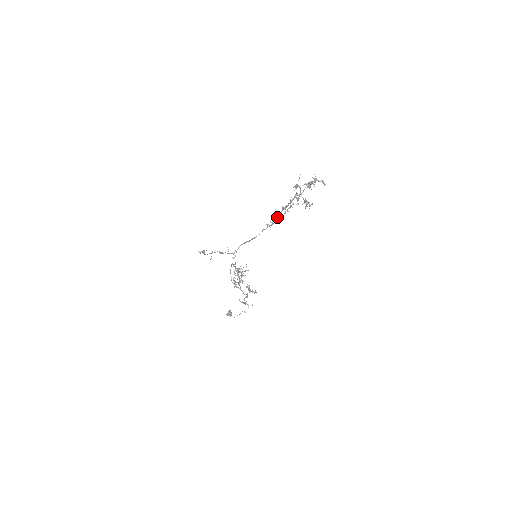
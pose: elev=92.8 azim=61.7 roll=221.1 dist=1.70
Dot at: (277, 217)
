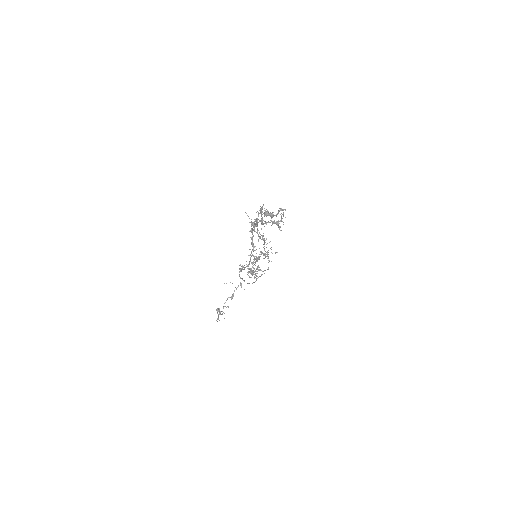
Dot at: (252, 240)
